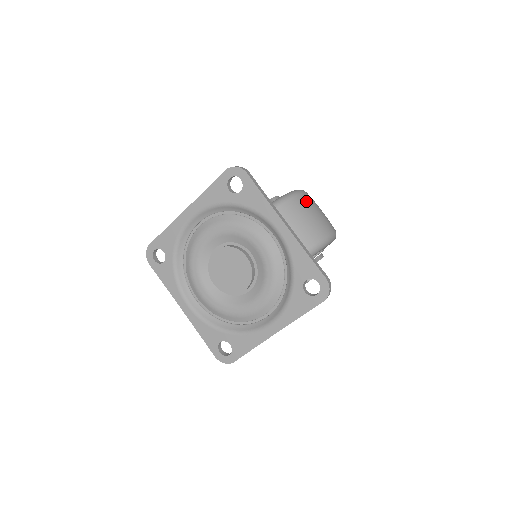
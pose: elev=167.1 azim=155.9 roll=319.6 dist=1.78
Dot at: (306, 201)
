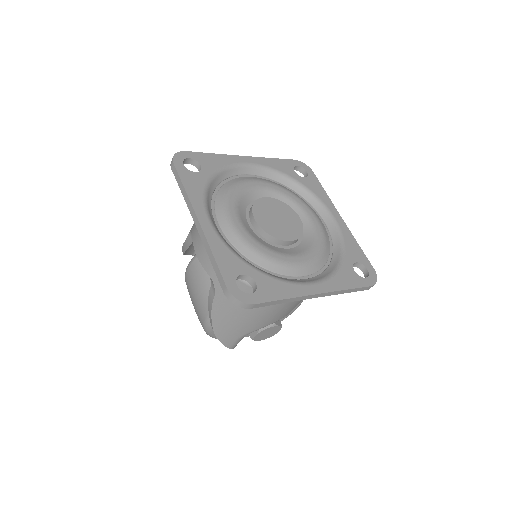
Dot at: occluded
